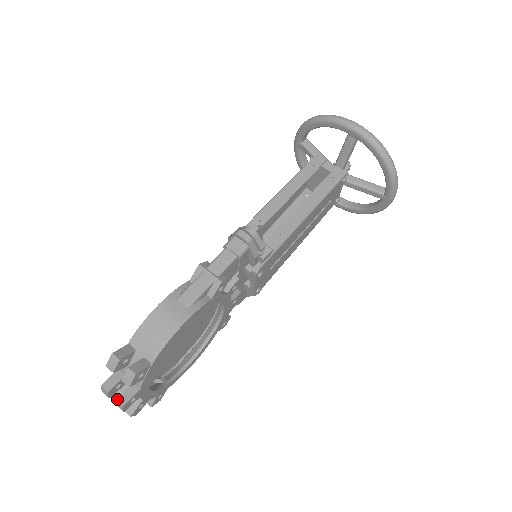
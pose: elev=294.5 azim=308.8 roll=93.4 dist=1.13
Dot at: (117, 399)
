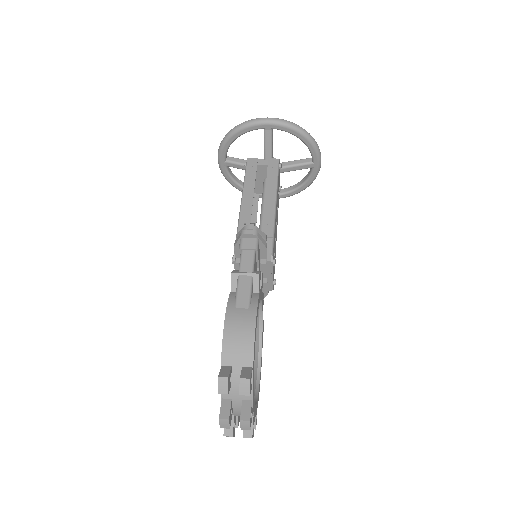
Dot at: (241, 419)
